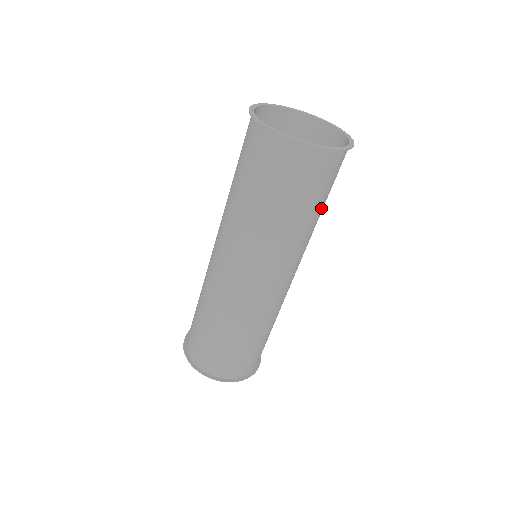
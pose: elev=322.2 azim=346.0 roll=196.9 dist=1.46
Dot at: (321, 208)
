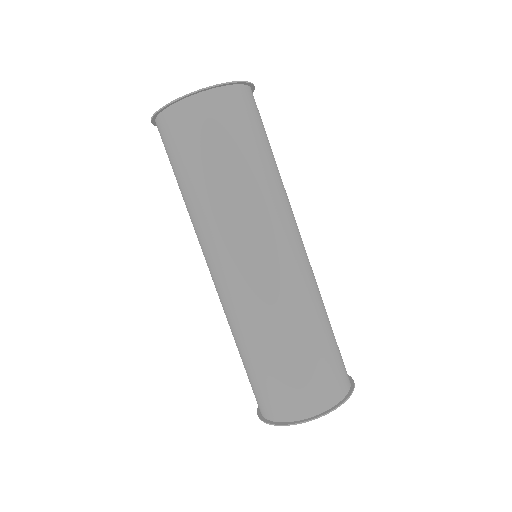
Dot at: (266, 154)
